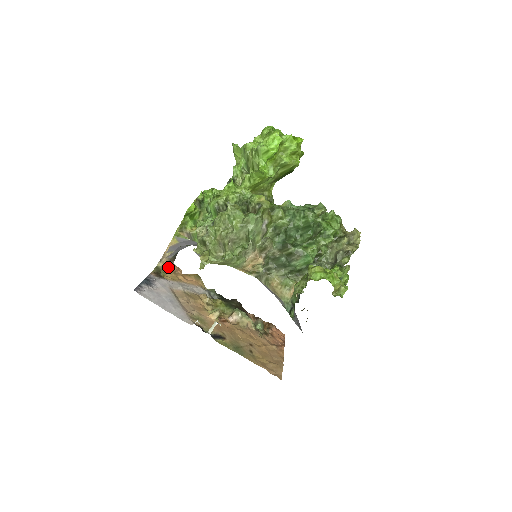
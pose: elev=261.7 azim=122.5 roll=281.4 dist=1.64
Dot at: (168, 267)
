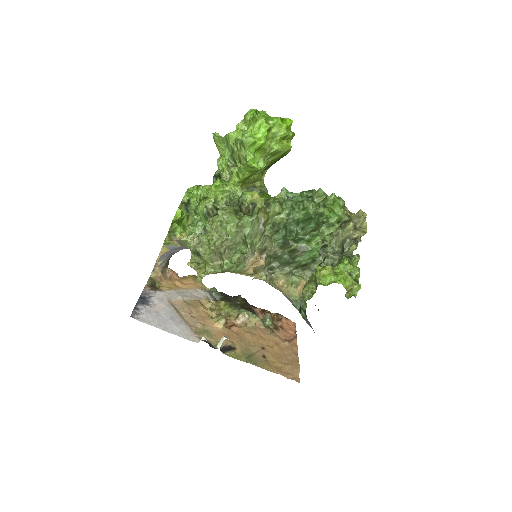
Dot at: (162, 275)
